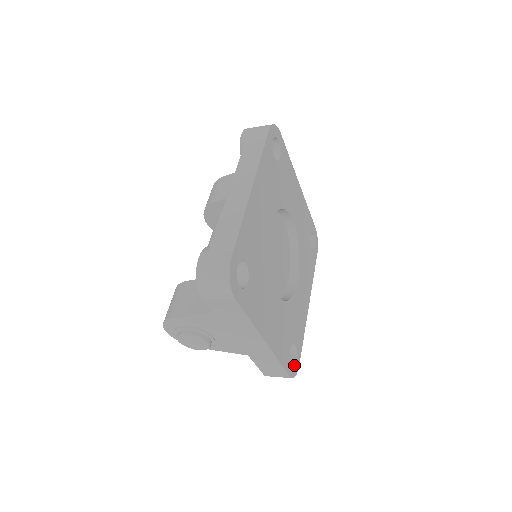
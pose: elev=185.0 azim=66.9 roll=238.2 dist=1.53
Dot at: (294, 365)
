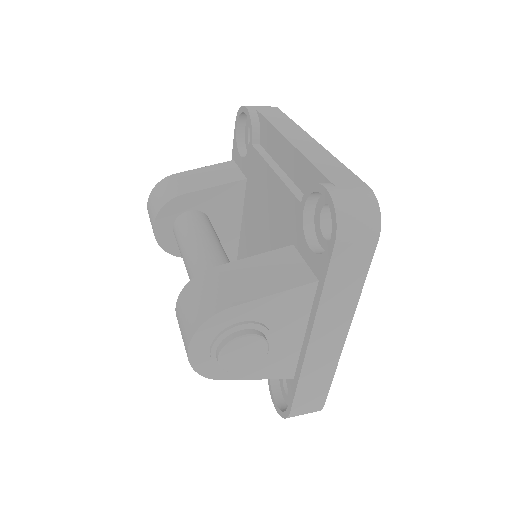
Dot at: occluded
